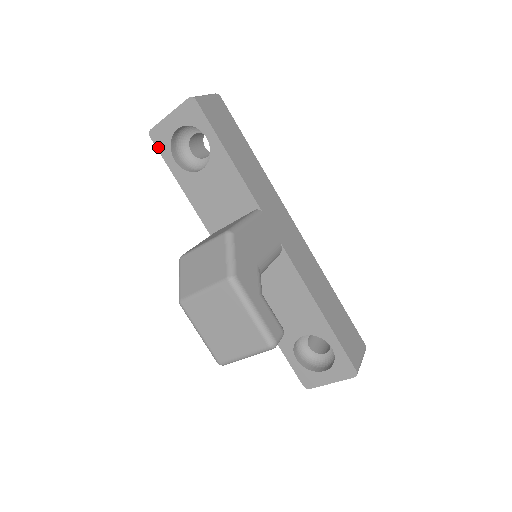
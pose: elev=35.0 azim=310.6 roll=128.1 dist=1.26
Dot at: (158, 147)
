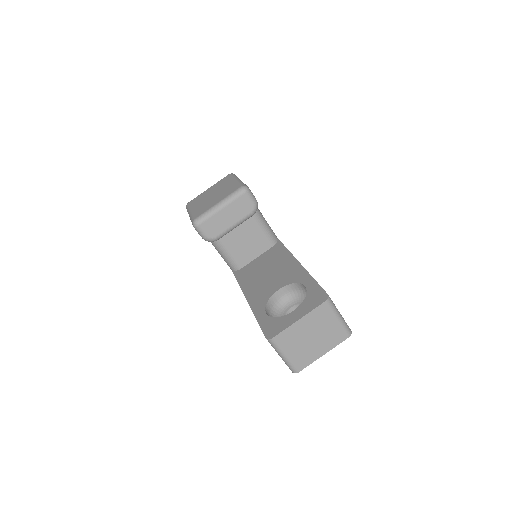
Dot at: occluded
